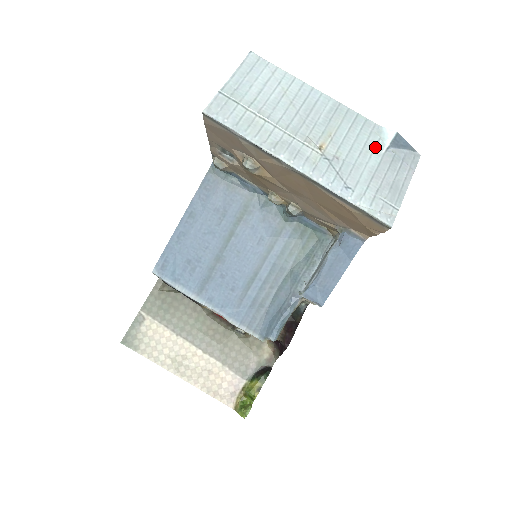
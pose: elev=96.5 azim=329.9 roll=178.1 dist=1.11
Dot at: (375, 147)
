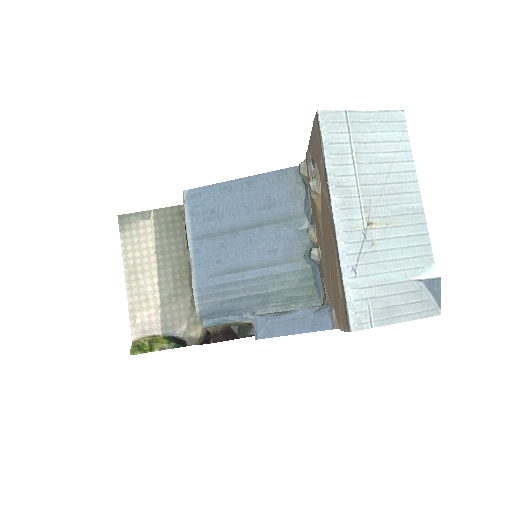
Dot at: (411, 269)
